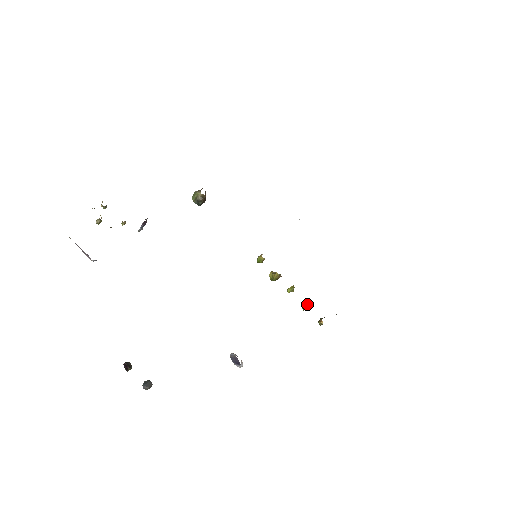
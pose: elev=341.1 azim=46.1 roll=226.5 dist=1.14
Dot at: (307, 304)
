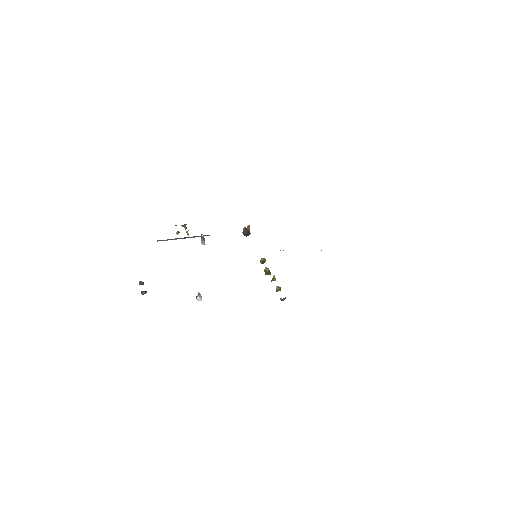
Dot at: occluded
